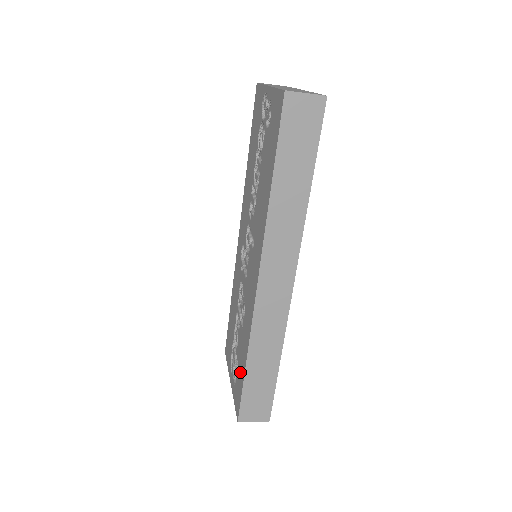
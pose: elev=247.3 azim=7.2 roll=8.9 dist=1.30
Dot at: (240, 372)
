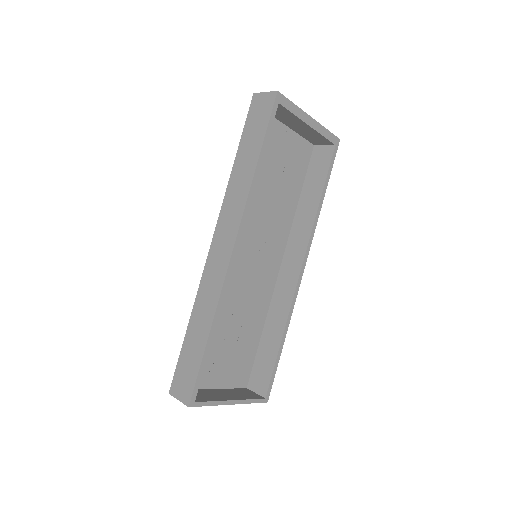
Dot at: occluded
